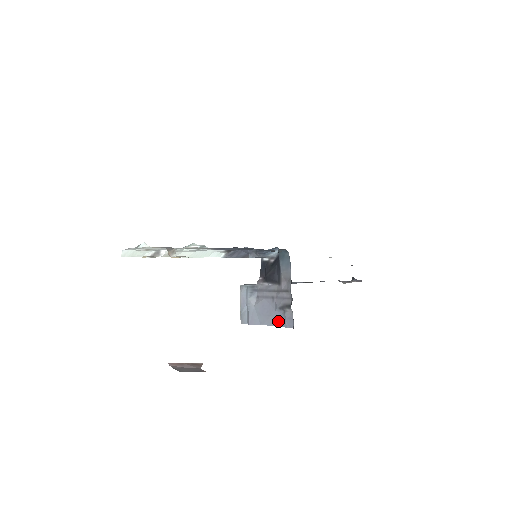
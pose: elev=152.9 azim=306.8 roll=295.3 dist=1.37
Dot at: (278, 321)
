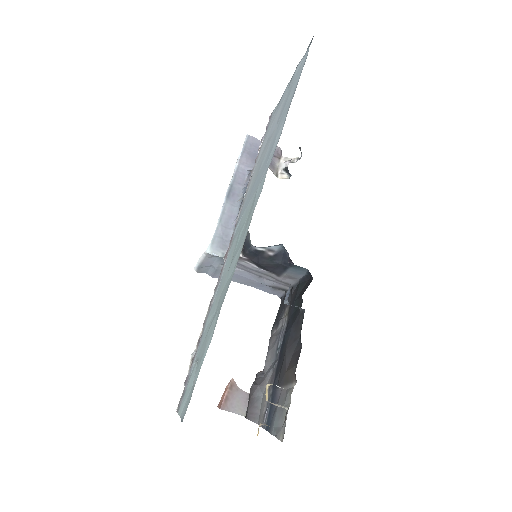
Dot at: (259, 287)
